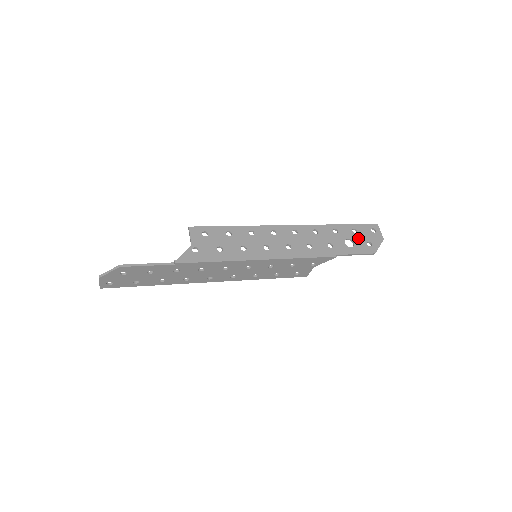
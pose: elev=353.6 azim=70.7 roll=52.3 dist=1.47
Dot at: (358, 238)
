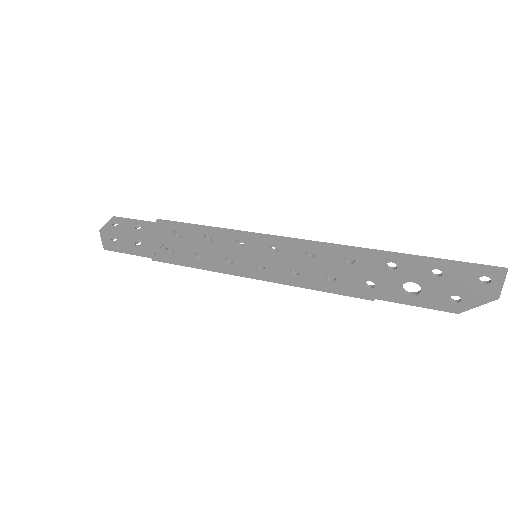
Dot at: (435, 286)
